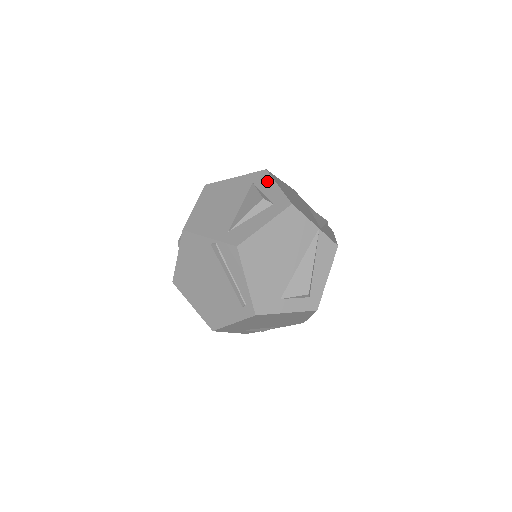
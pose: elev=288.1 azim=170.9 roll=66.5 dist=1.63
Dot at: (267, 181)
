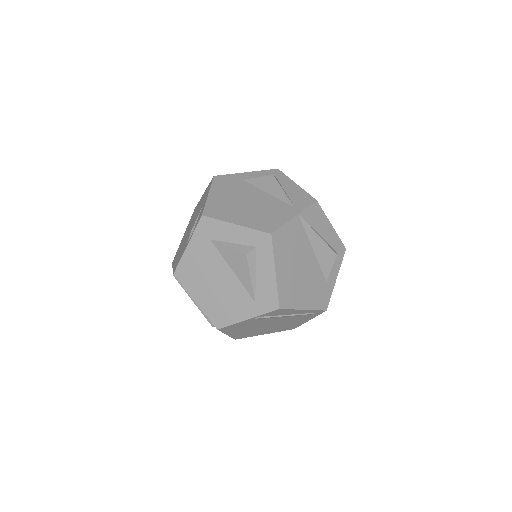
Dot at: (220, 228)
